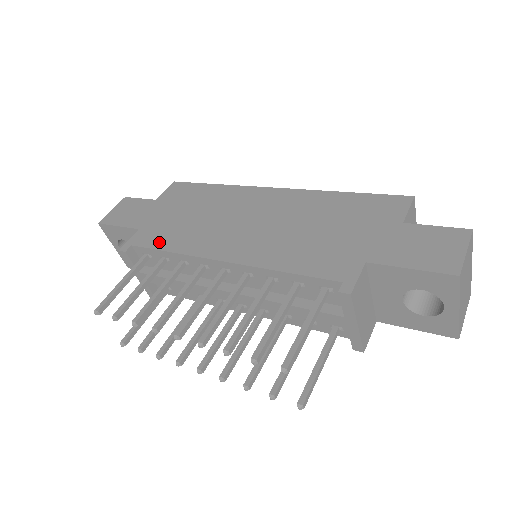
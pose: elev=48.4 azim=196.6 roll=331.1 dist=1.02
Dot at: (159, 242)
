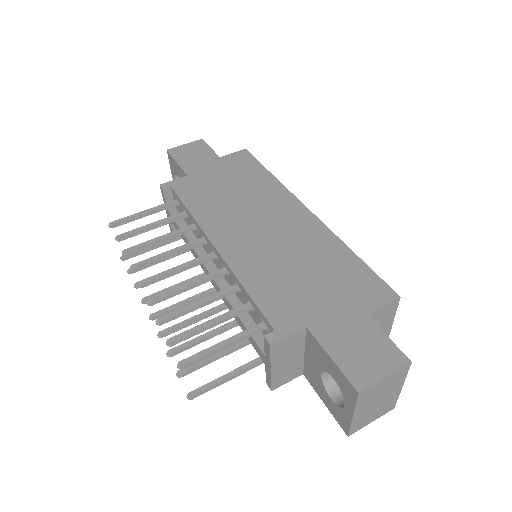
Dot at: (190, 197)
